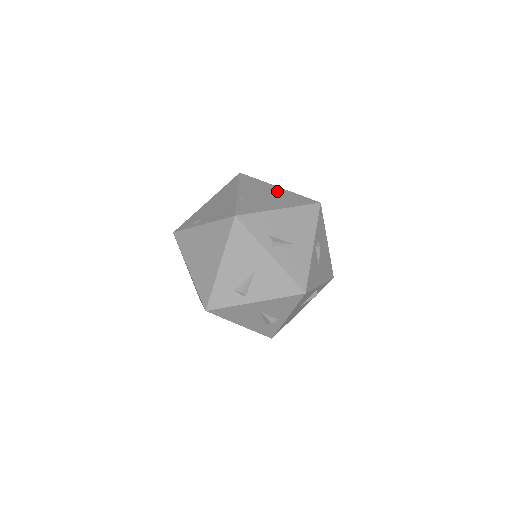
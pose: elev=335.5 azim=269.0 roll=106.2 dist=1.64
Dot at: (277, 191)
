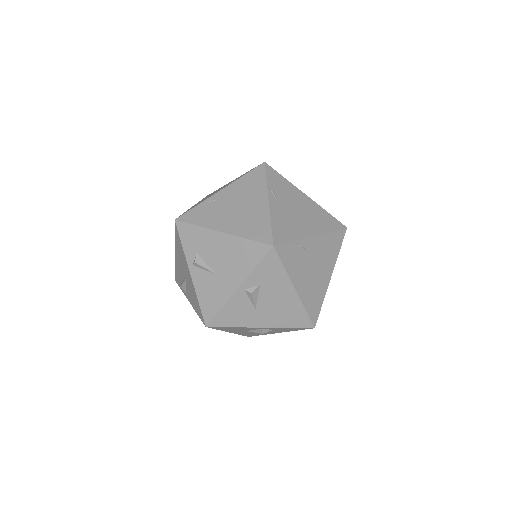
Dot at: (257, 206)
